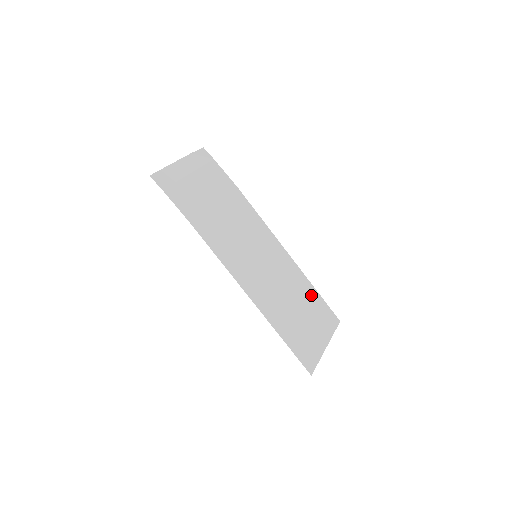
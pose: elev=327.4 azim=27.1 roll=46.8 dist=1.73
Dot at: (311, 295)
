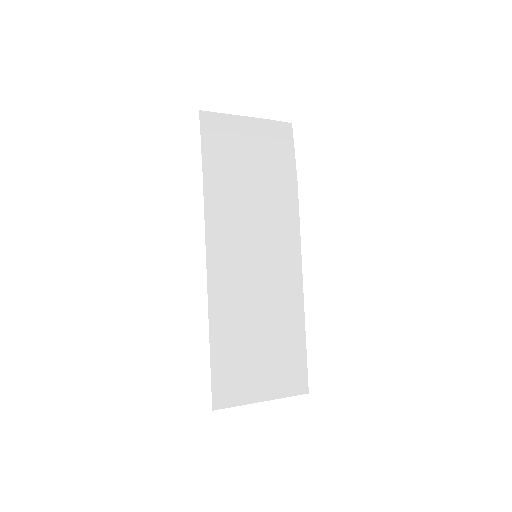
Dot at: (293, 340)
